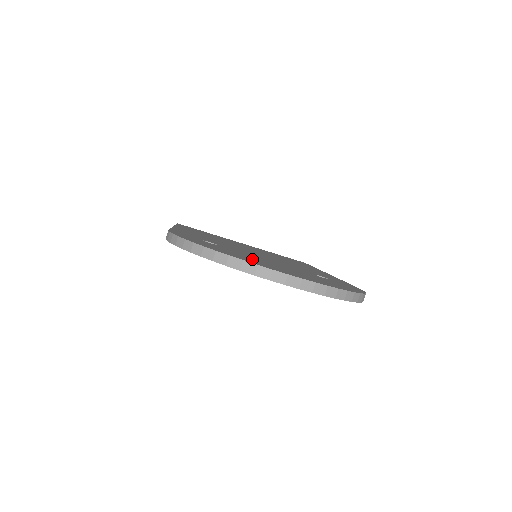
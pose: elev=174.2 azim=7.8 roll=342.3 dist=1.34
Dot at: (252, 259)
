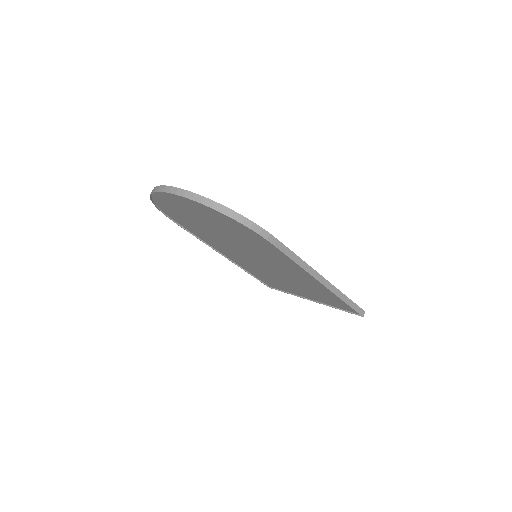
Dot at: occluded
